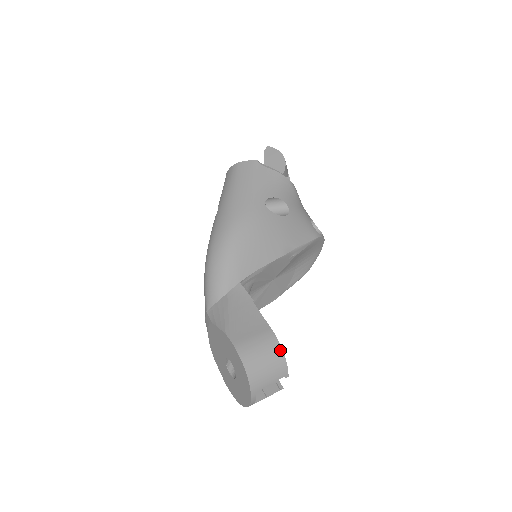
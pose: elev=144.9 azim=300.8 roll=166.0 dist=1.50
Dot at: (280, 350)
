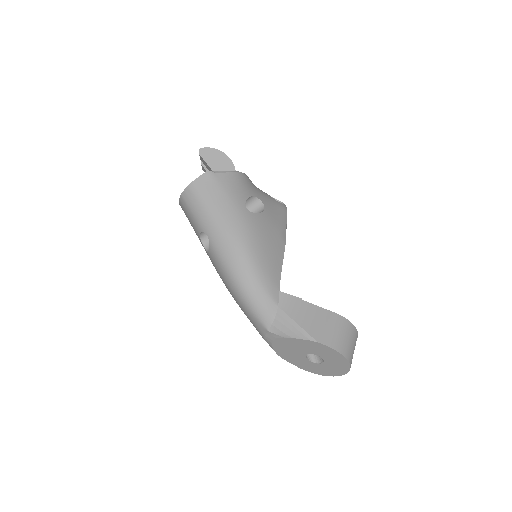
Dot at: (349, 323)
